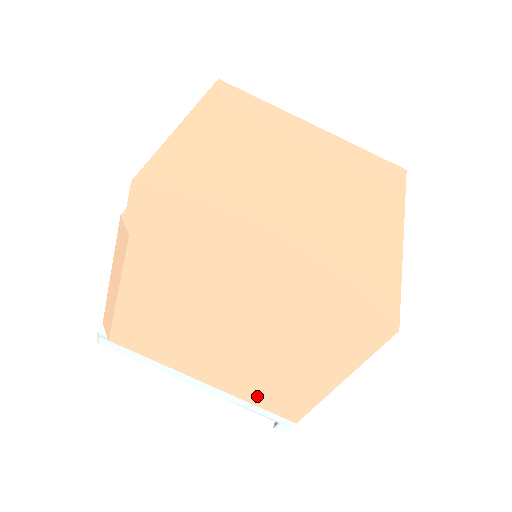
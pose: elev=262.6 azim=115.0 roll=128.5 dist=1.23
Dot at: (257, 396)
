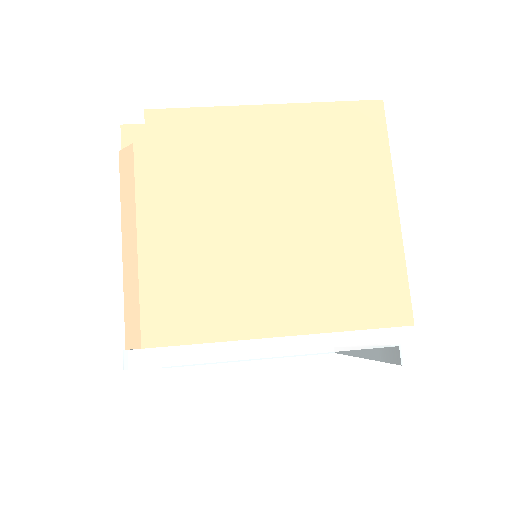
Dot at: (347, 306)
